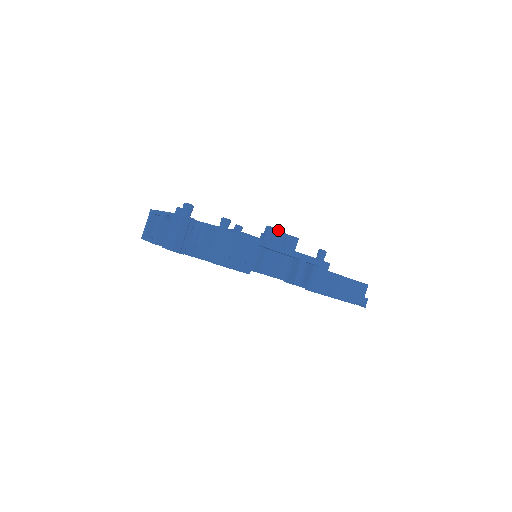
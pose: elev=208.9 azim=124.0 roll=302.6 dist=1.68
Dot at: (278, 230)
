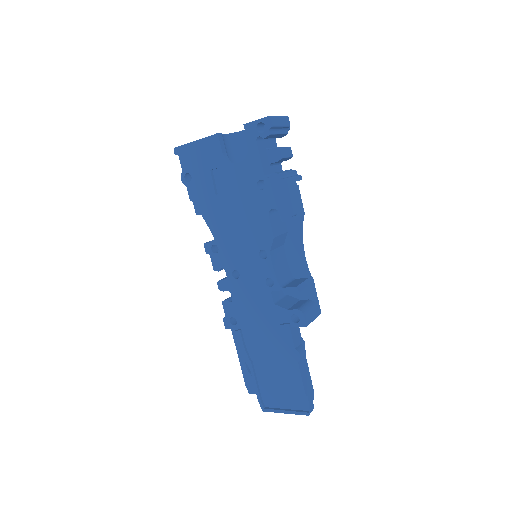
Dot at: occluded
